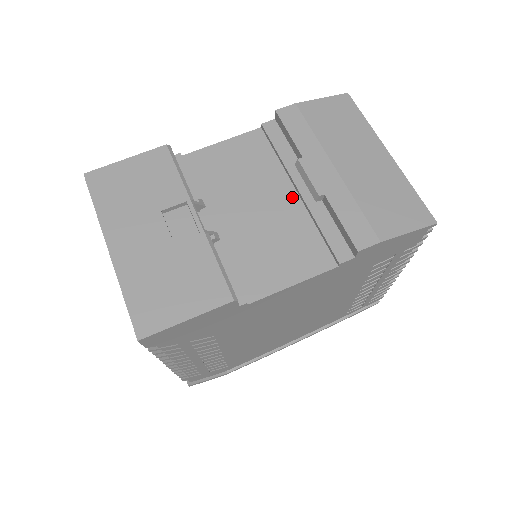
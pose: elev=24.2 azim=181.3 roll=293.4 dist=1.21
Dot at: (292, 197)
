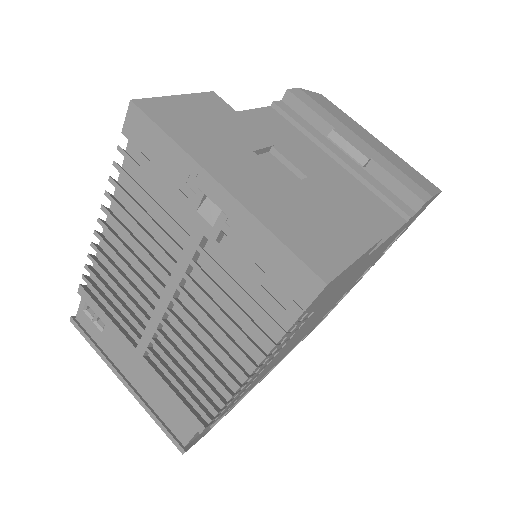
Dot at: (335, 165)
